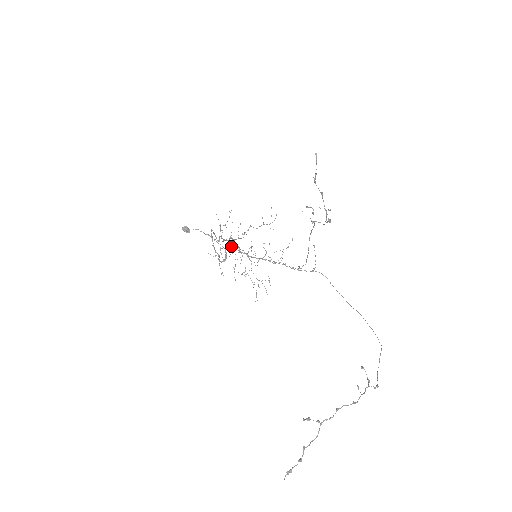
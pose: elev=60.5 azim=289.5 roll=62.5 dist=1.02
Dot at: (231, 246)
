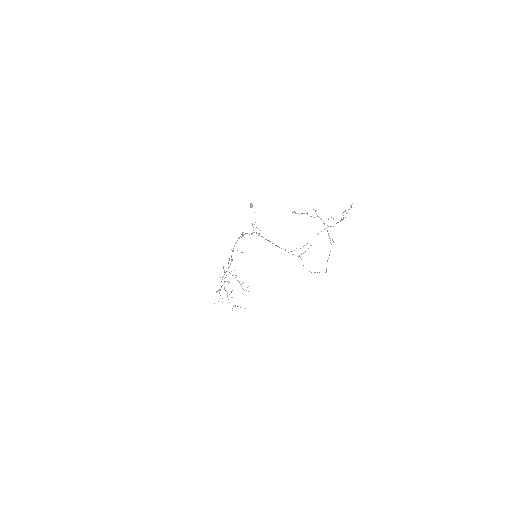
Dot at: occluded
